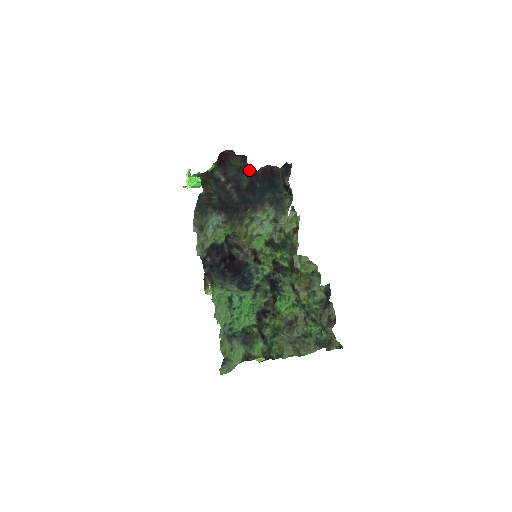
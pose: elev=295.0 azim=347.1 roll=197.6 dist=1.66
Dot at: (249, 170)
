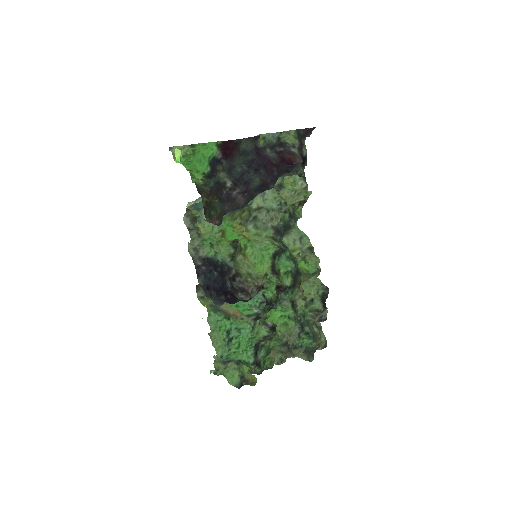
Dot at: (263, 164)
